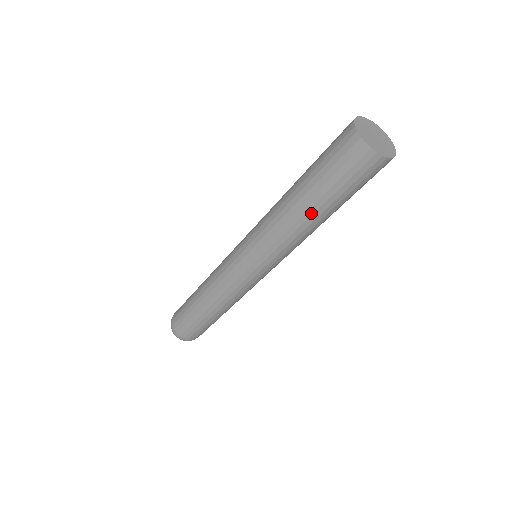
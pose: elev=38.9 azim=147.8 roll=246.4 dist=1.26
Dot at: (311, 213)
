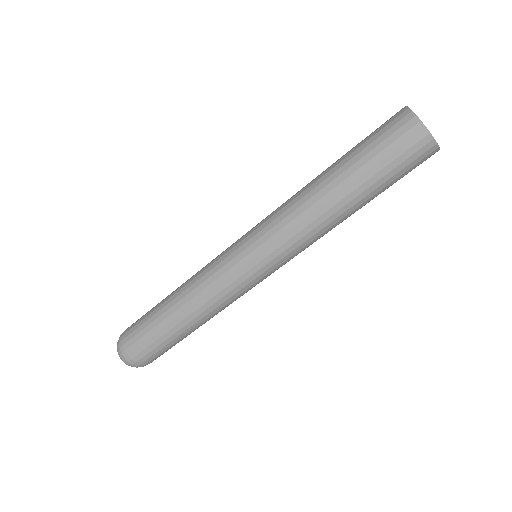
Dot at: (351, 205)
